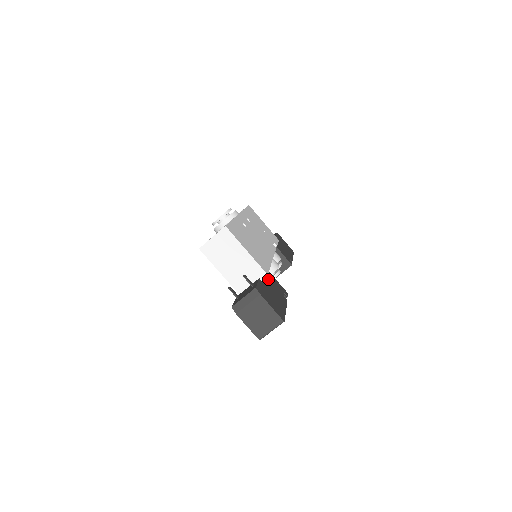
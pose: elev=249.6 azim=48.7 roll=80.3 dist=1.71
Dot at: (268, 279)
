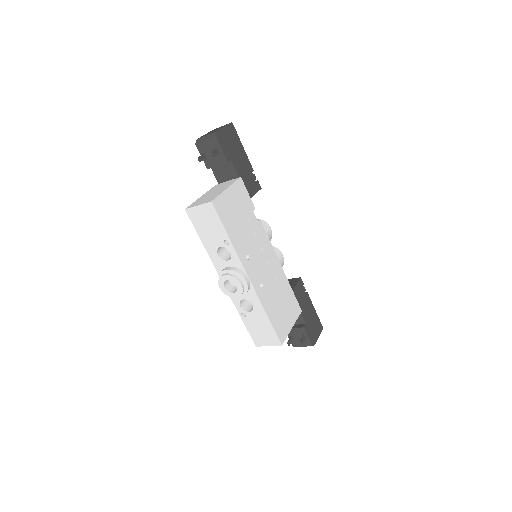
Dot at: (300, 307)
